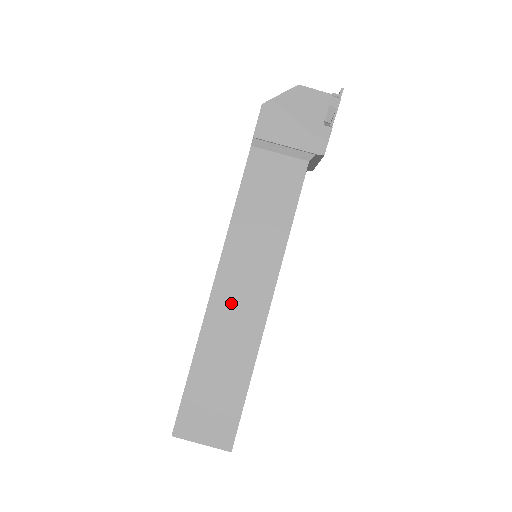
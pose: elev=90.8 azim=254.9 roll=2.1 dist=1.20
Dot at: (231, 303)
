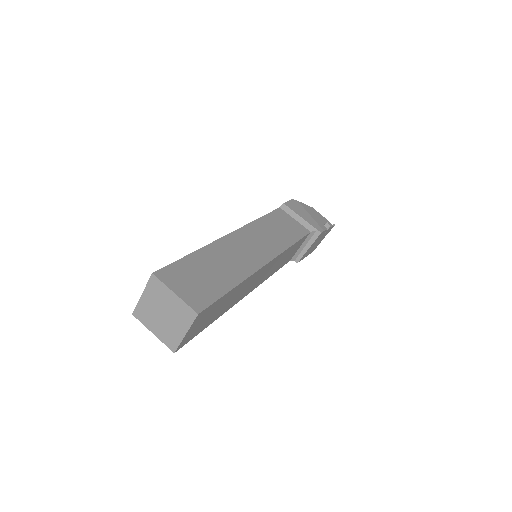
Dot at: (240, 246)
